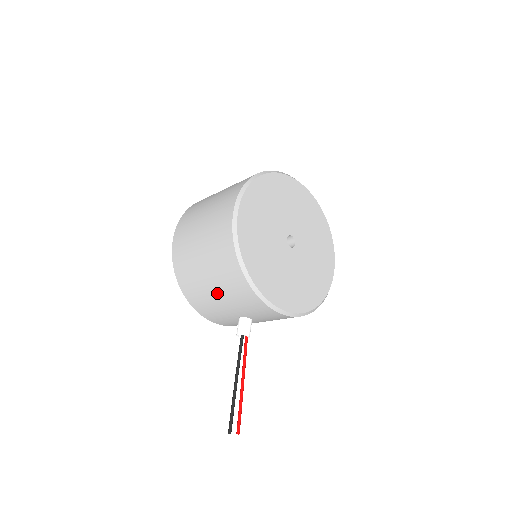
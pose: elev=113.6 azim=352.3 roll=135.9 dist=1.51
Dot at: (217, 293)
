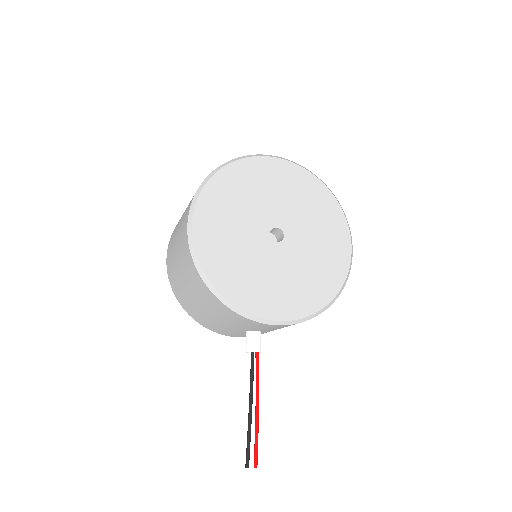
Dot at: (208, 313)
